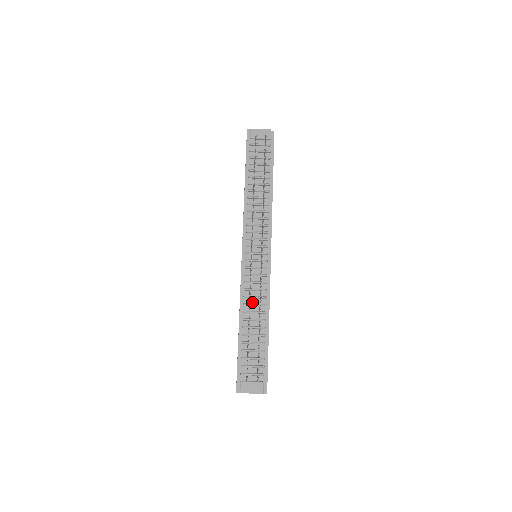
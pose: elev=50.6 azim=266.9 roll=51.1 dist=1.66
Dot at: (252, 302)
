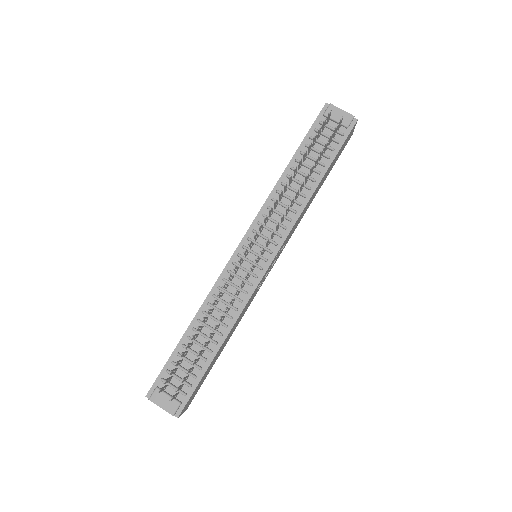
Dot at: (219, 306)
